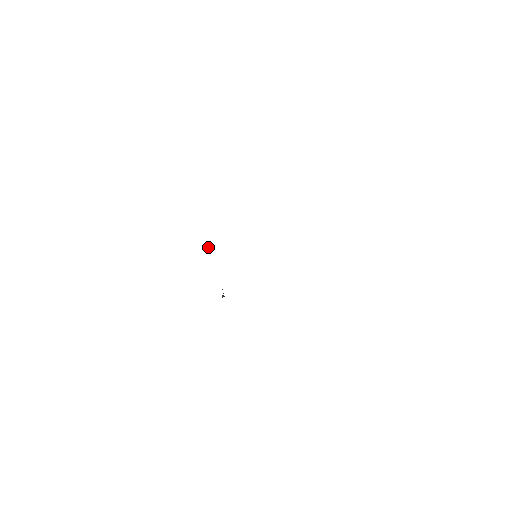
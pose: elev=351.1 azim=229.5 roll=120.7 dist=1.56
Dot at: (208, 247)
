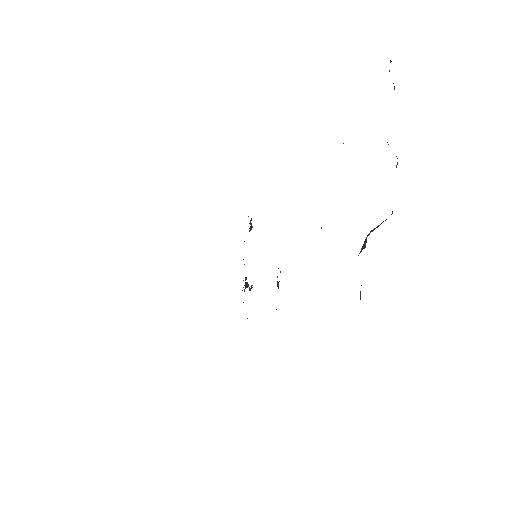
Dot at: (251, 219)
